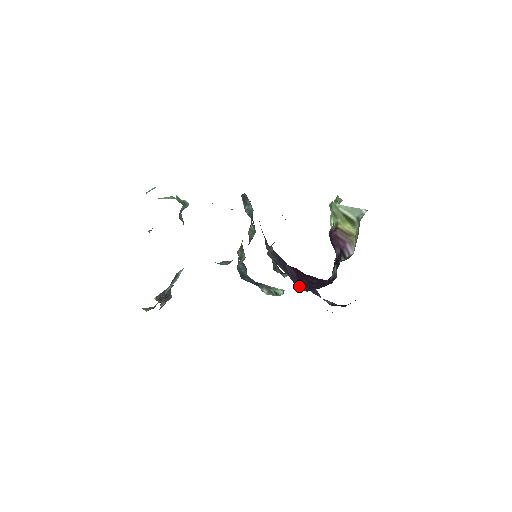
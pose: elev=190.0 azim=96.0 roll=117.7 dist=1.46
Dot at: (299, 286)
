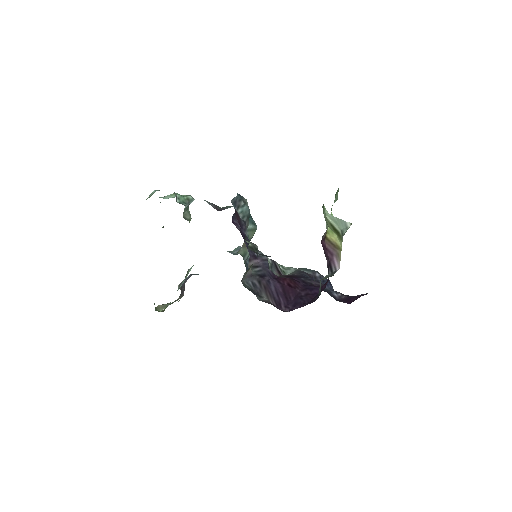
Dot at: (282, 305)
